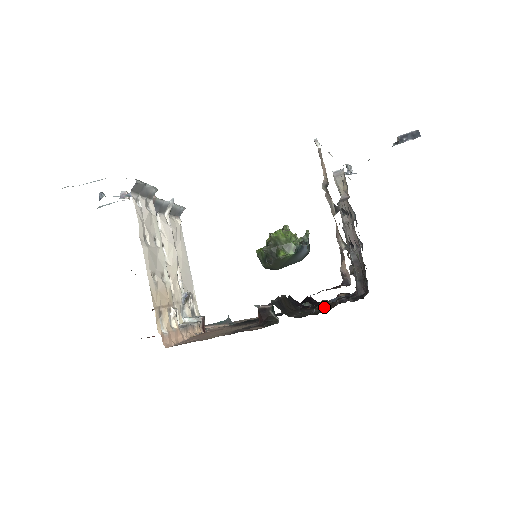
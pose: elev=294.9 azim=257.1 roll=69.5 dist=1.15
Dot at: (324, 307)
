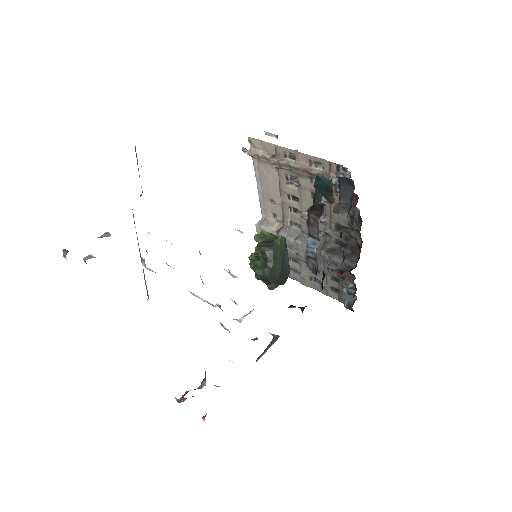
Dot at: (349, 210)
